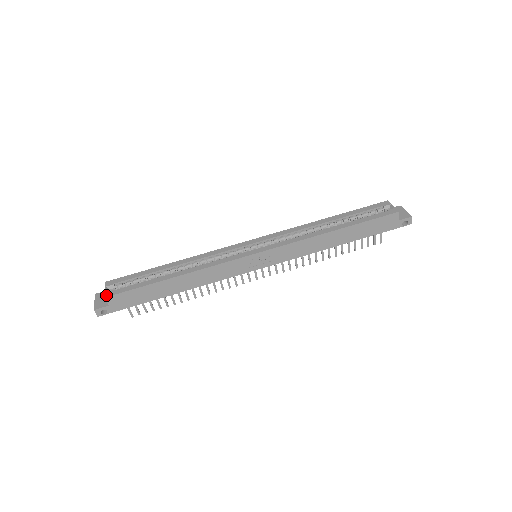
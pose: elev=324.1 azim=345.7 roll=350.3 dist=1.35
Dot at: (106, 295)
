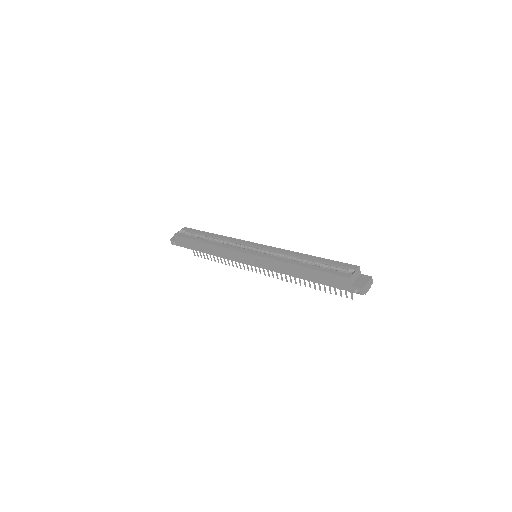
Dot at: (175, 234)
